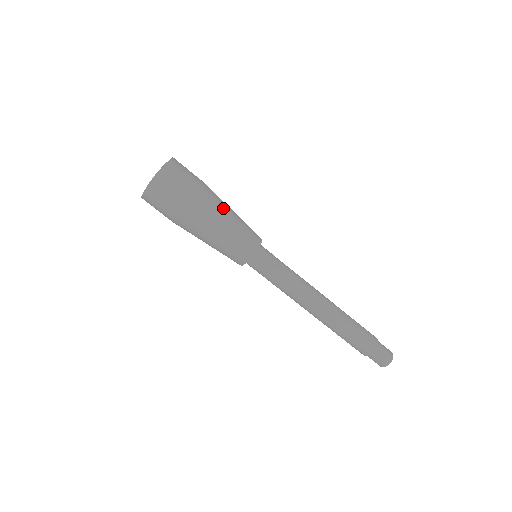
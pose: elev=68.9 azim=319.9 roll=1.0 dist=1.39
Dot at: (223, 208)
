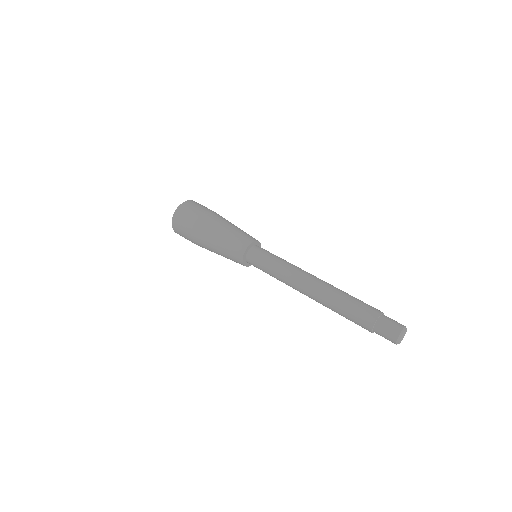
Dot at: (213, 231)
